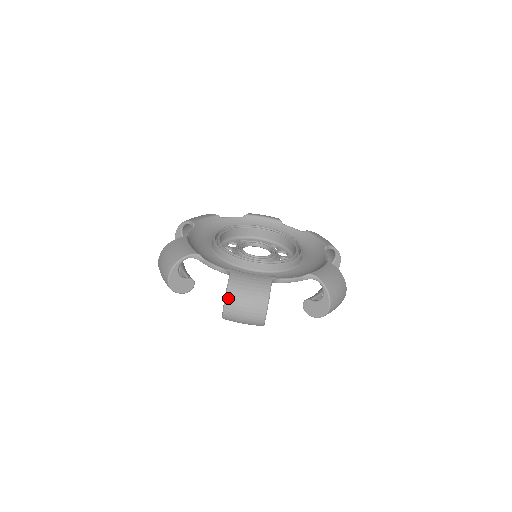
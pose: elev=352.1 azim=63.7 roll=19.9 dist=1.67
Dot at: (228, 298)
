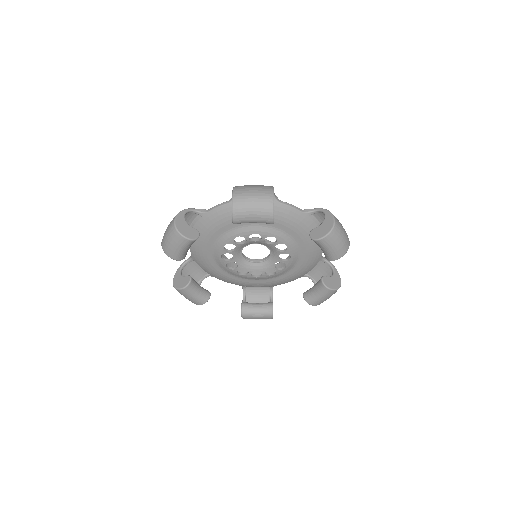
Dot at: occluded
